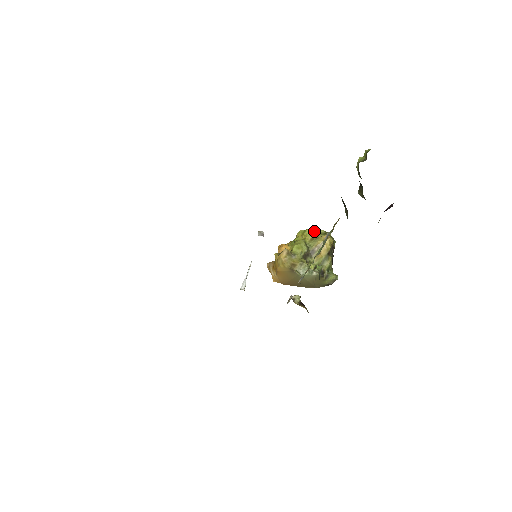
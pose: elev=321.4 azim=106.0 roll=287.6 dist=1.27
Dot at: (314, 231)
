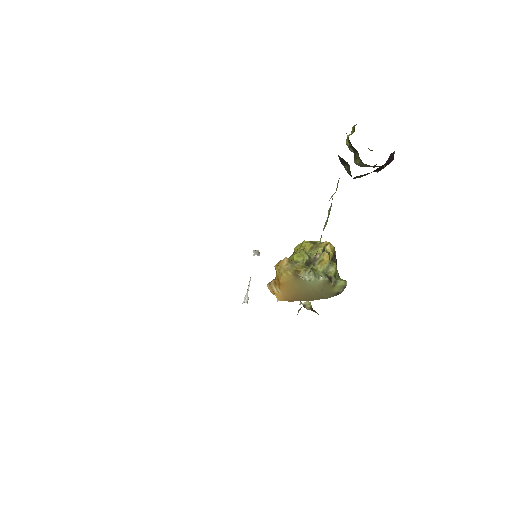
Dot at: (312, 242)
